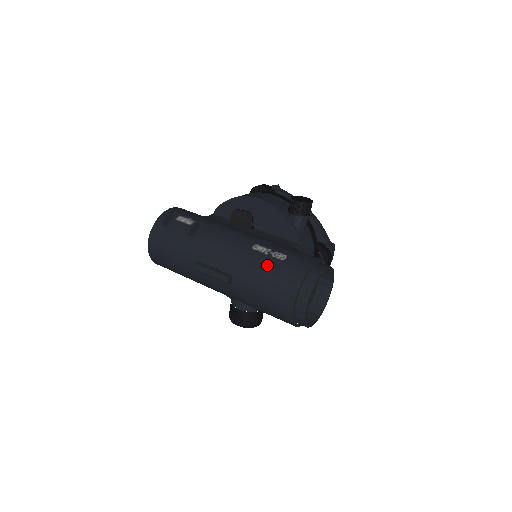
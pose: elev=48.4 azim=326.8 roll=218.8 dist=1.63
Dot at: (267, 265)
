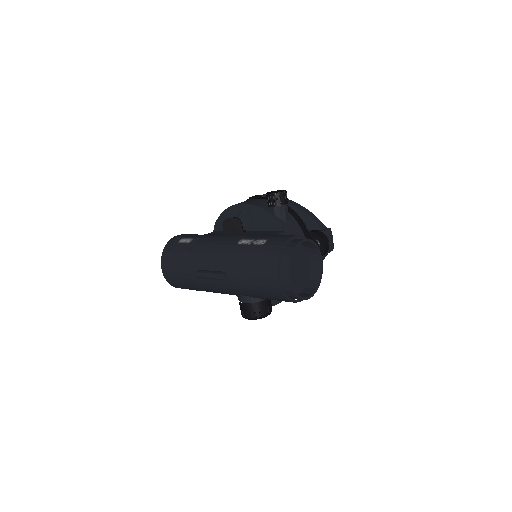
Dot at: (250, 252)
